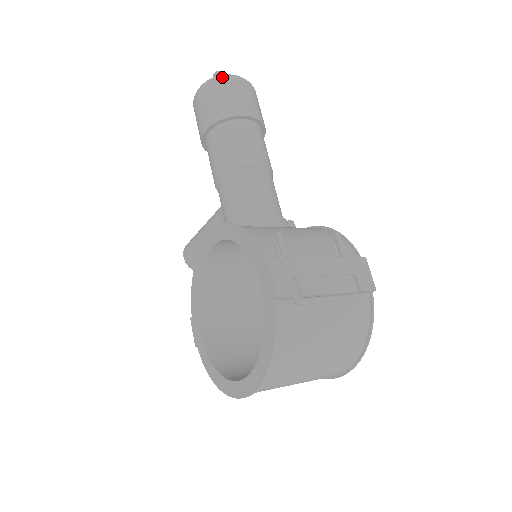
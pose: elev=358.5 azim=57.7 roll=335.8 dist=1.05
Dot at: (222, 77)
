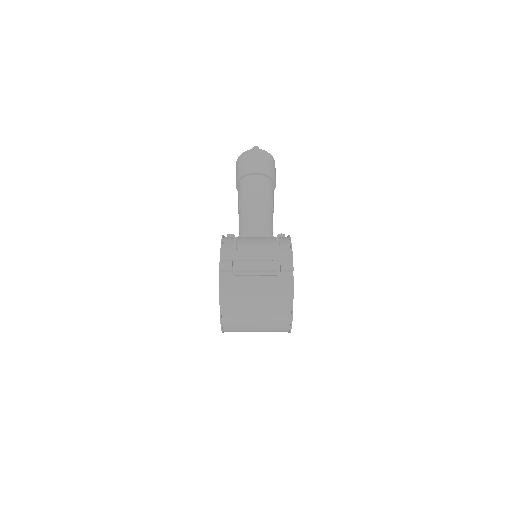
Dot at: (246, 152)
